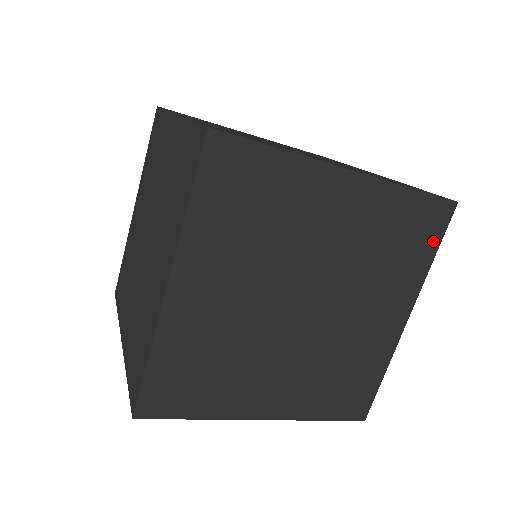
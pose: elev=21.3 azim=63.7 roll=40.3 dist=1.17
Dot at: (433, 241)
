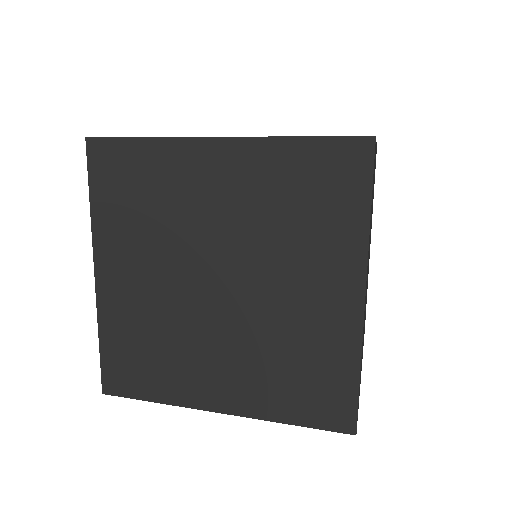
Dot at: occluded
